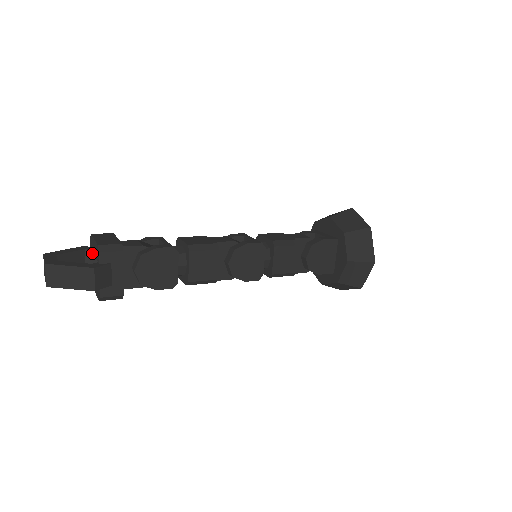
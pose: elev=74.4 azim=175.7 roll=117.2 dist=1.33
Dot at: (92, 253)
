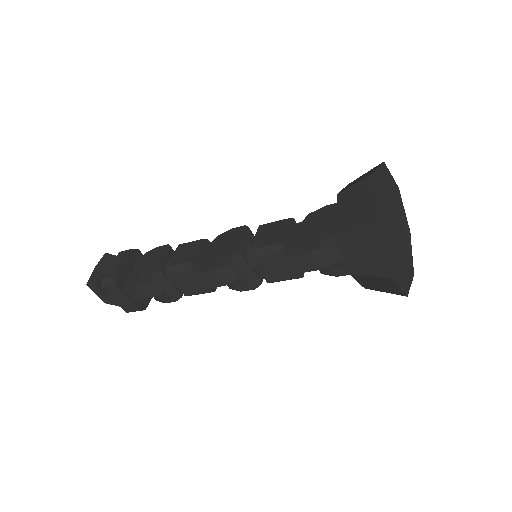
Dot at: occluded
